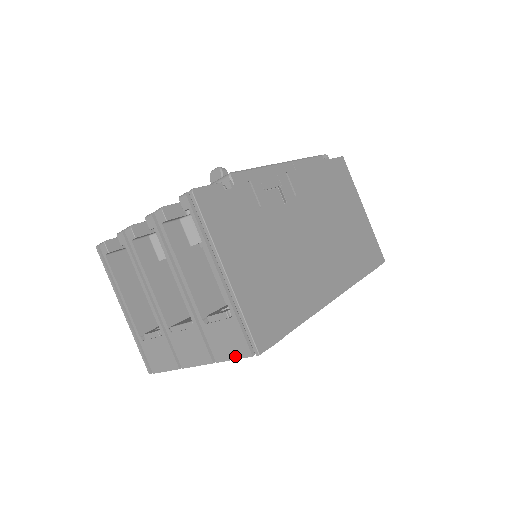
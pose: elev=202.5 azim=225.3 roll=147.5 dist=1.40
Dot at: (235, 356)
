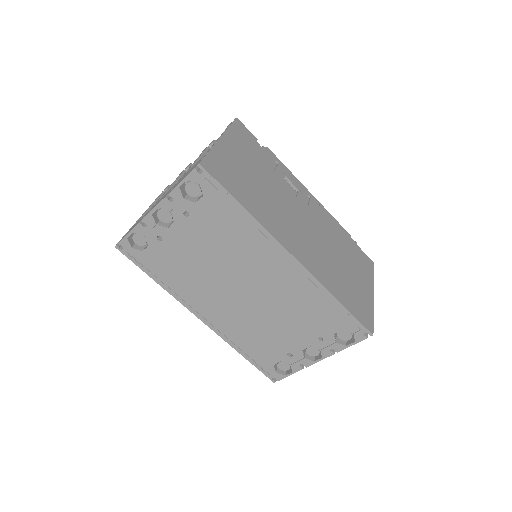
Dot at: (184, 178)
